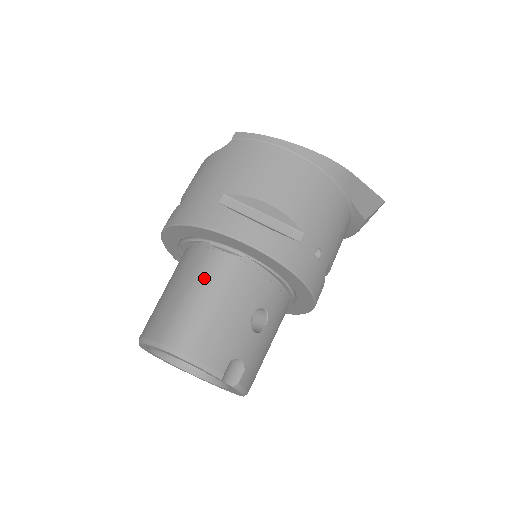
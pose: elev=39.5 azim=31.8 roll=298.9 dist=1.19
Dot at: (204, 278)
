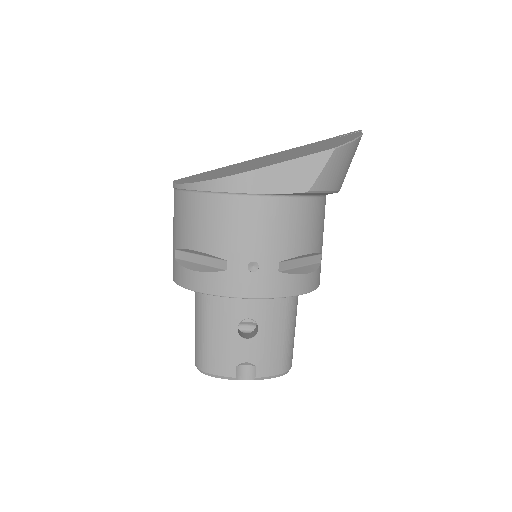
Dot at: (196, 313)
